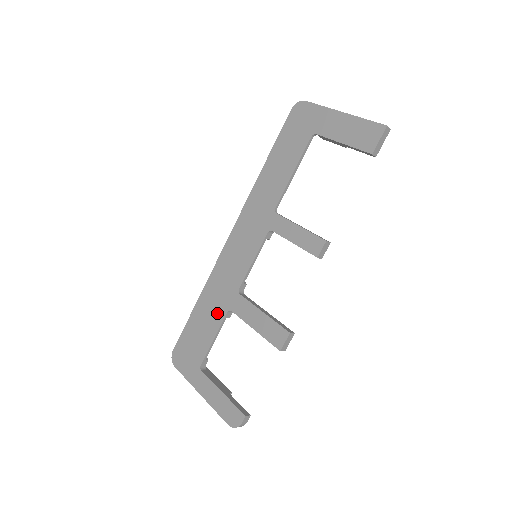
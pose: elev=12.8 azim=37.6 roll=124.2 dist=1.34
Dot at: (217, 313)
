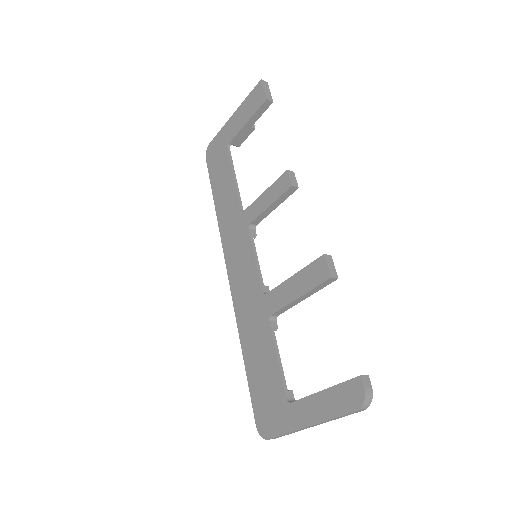
Dot at: (263, 335)
